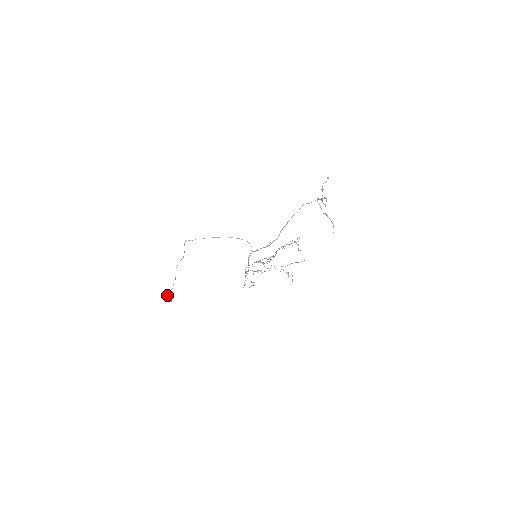
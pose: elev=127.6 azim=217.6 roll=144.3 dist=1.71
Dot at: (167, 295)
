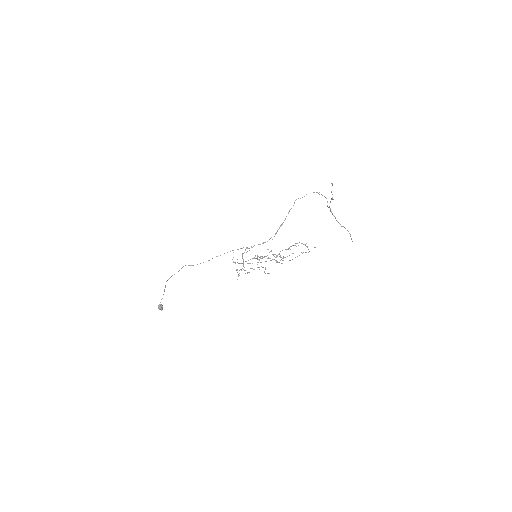
Dot at: (158, 306)
